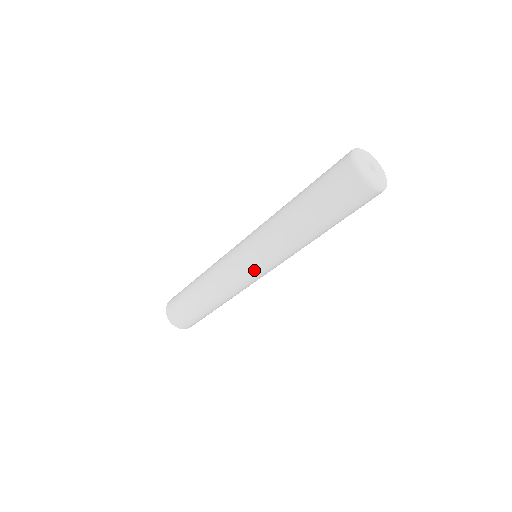
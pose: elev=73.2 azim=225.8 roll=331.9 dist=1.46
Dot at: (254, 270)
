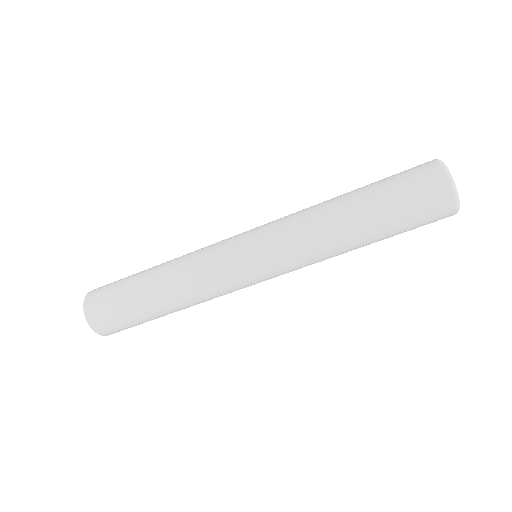
Dot at: (264, 279)
